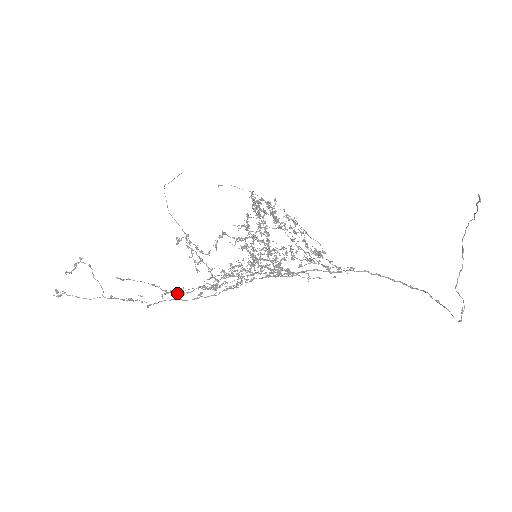
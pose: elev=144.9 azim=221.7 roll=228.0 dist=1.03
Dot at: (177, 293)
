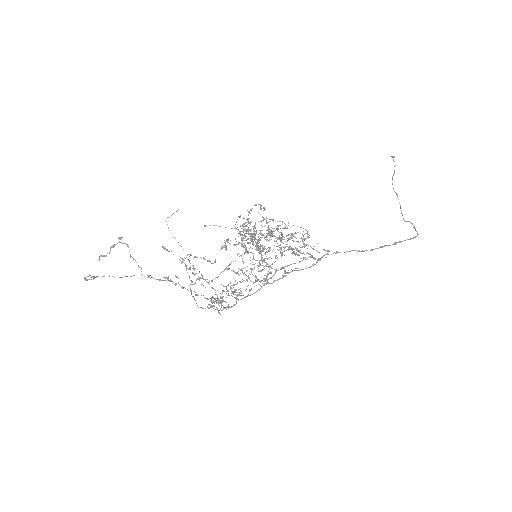
Dot at: (195, 295)
